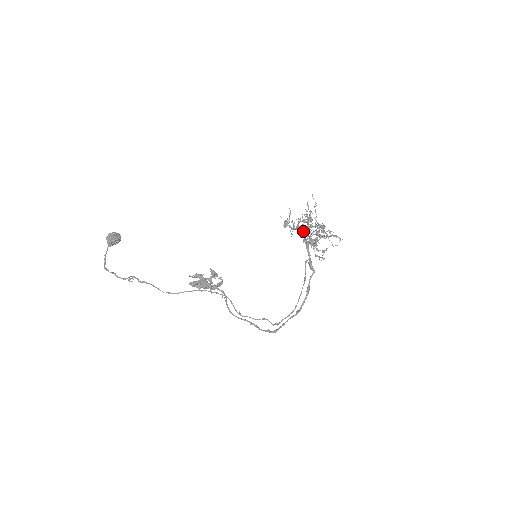
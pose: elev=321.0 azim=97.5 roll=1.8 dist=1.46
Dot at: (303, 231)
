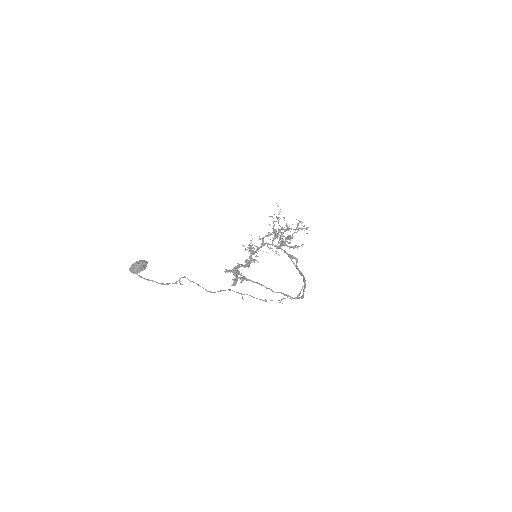
Dot at: occluded
